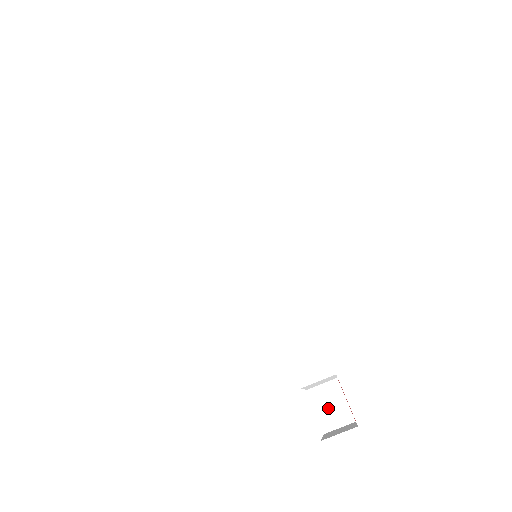
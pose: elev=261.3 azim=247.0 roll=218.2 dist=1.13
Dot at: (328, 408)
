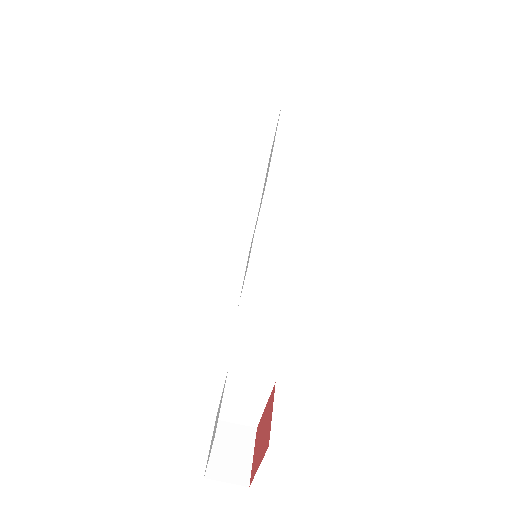
Dot at: (227, 452)
